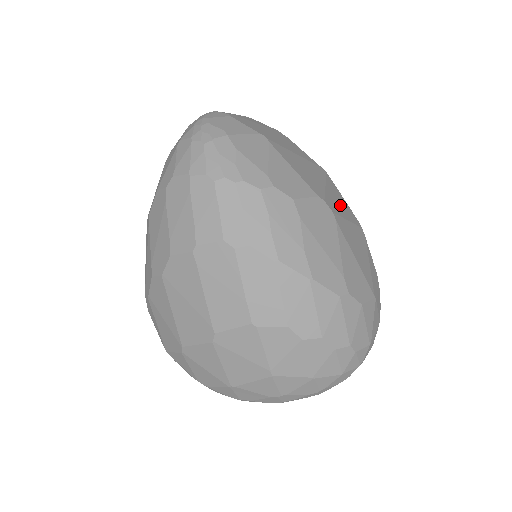
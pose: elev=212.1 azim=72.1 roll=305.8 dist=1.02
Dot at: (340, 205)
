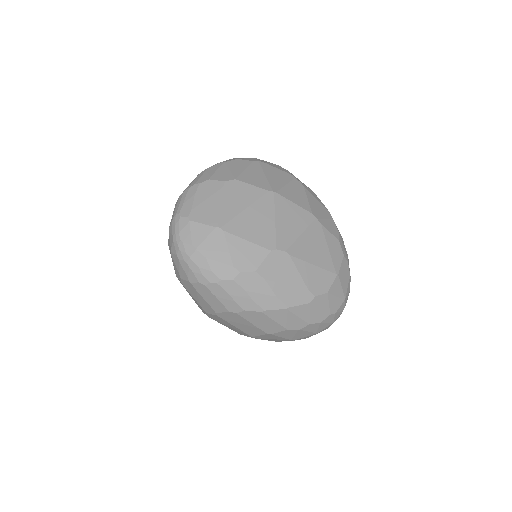
Dot at: (291, 224)
